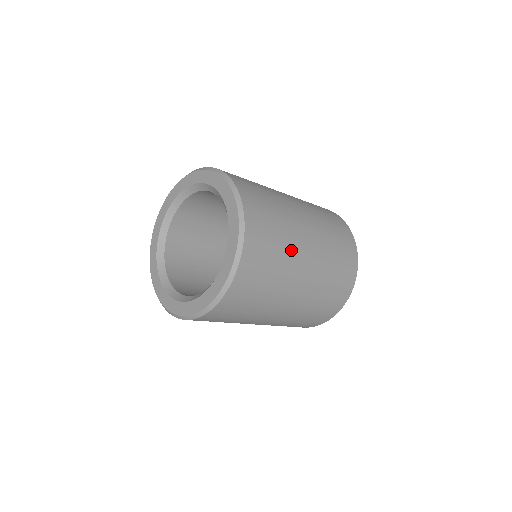
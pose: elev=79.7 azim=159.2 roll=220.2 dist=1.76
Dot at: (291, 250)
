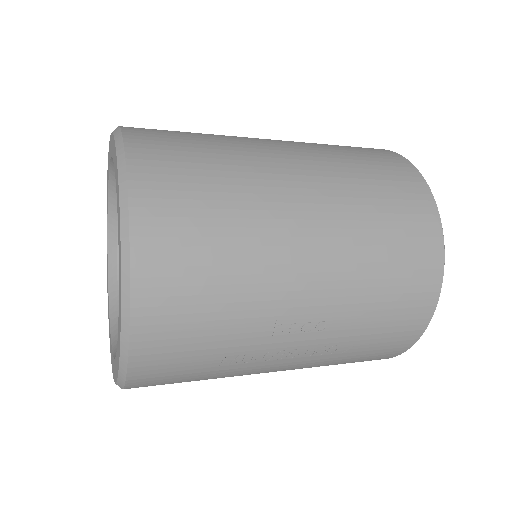
Dot at: (227, 136)
